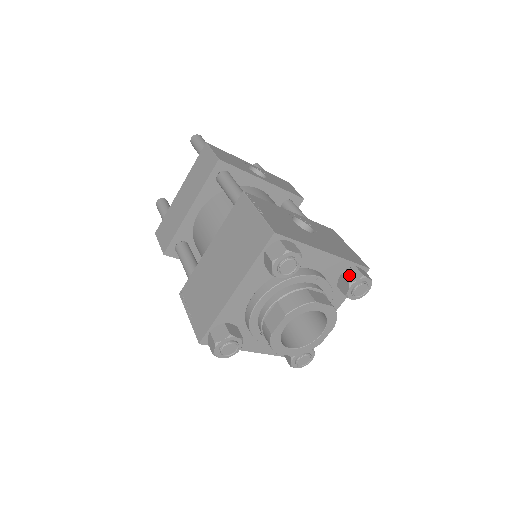
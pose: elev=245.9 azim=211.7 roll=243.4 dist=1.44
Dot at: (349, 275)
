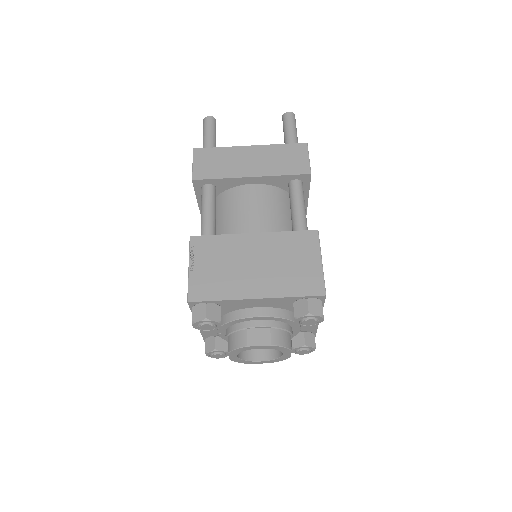
Dot at: (308, 338)
